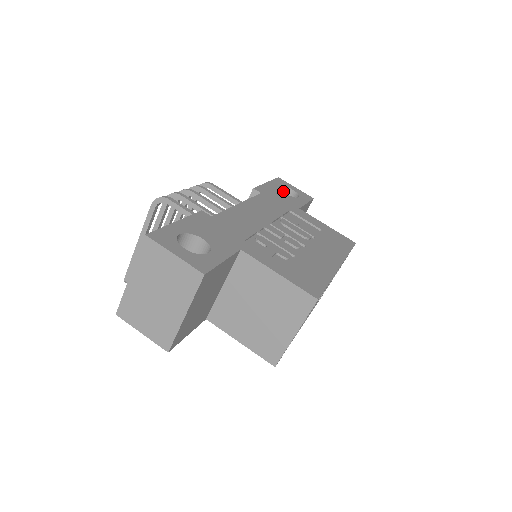
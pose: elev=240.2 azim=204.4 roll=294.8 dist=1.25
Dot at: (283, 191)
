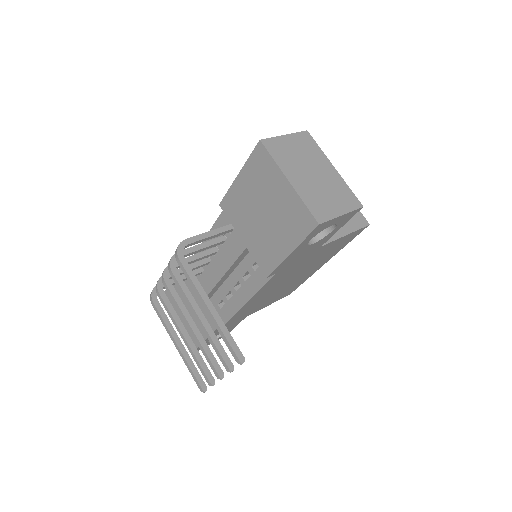
Dot at: occluded
